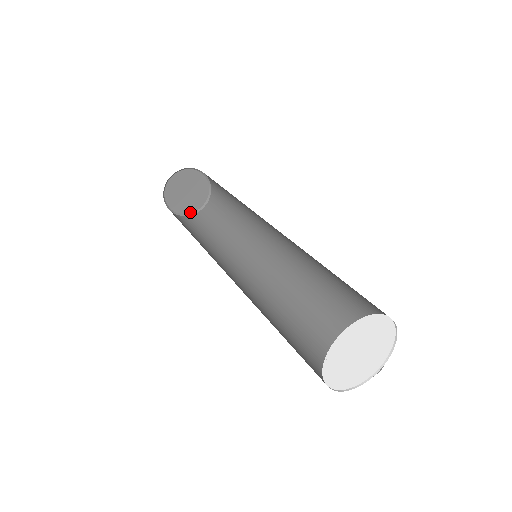
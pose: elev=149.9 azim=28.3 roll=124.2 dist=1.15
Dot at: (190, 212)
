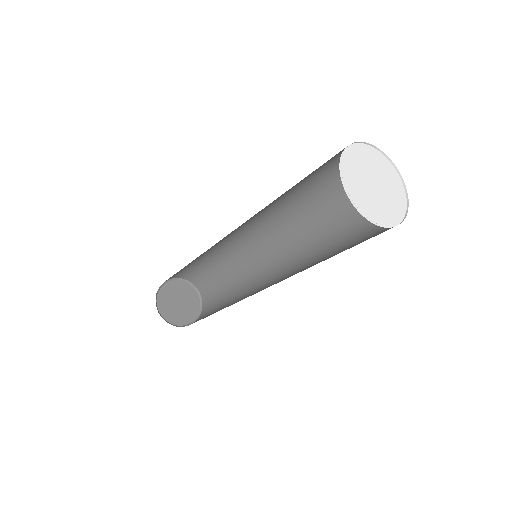
Dot at: (186, 324)
